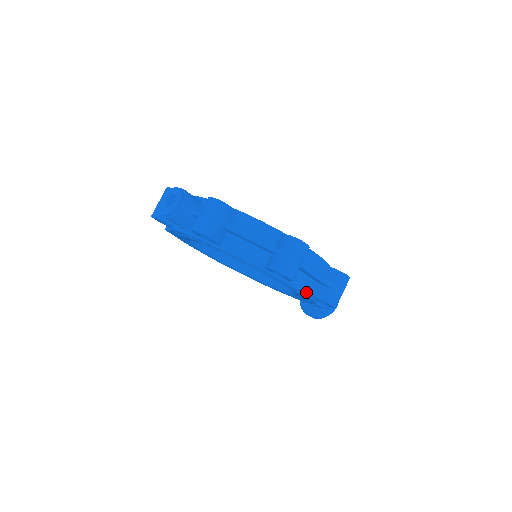
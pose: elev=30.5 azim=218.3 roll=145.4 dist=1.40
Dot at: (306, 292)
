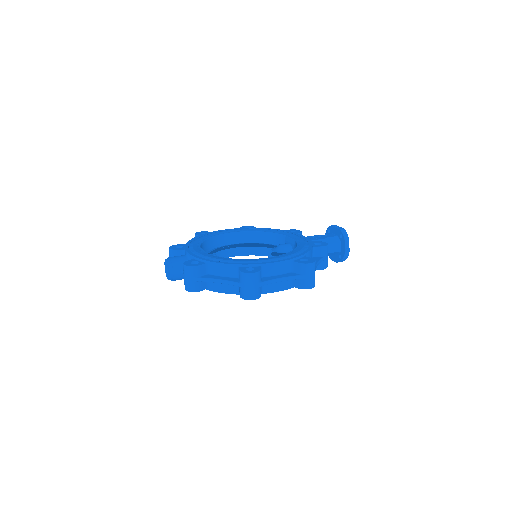
Dot at: (284, 288)
